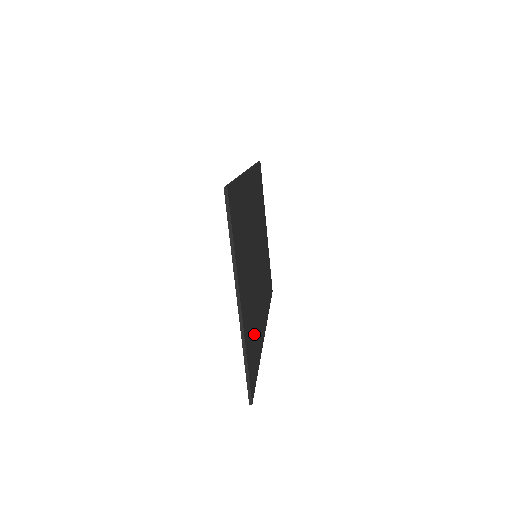
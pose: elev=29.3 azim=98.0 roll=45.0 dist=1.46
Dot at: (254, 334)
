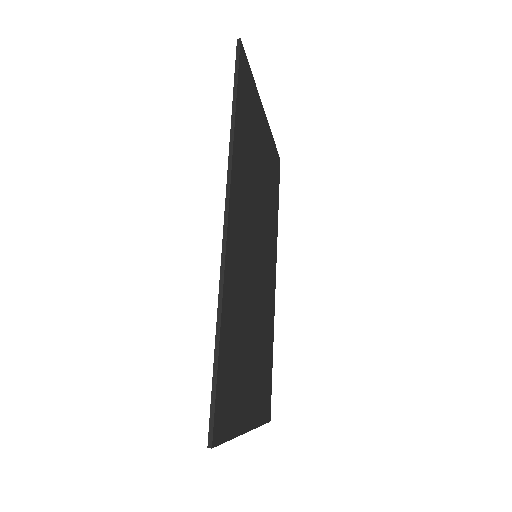
Dot at: (265, 360)
